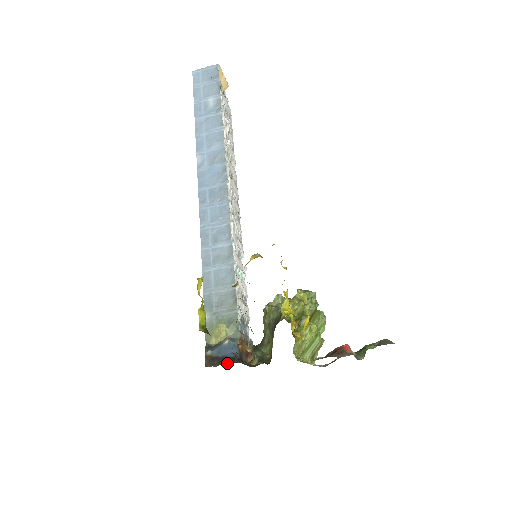
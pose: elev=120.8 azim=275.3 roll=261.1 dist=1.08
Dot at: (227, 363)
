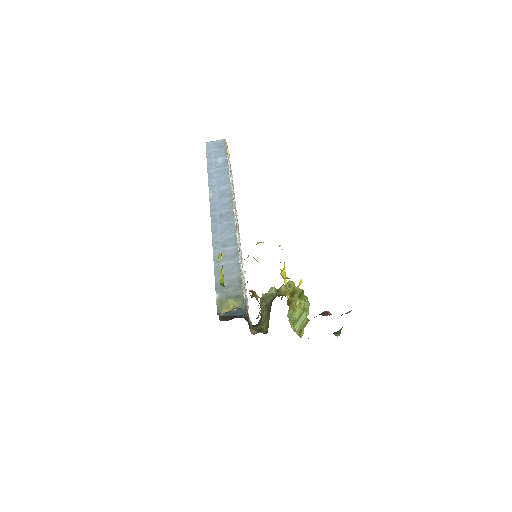
Dot at: (238, 317)
